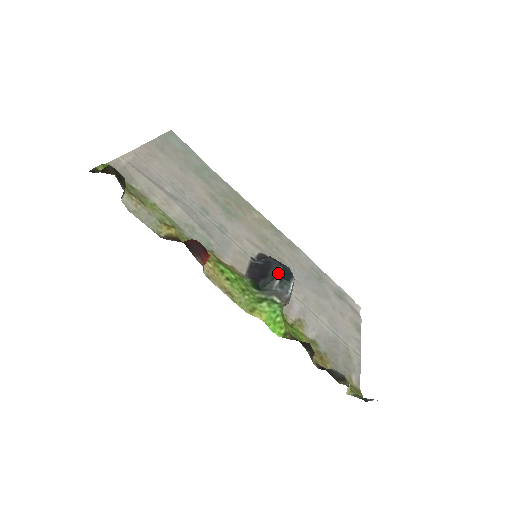
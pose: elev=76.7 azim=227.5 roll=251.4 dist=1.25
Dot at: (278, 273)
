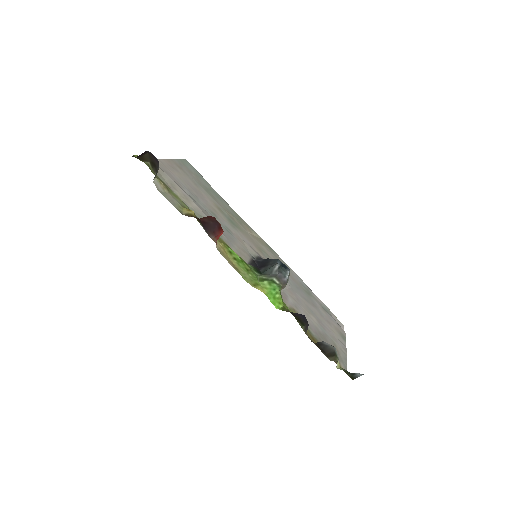
Dot at: (277, 262)
